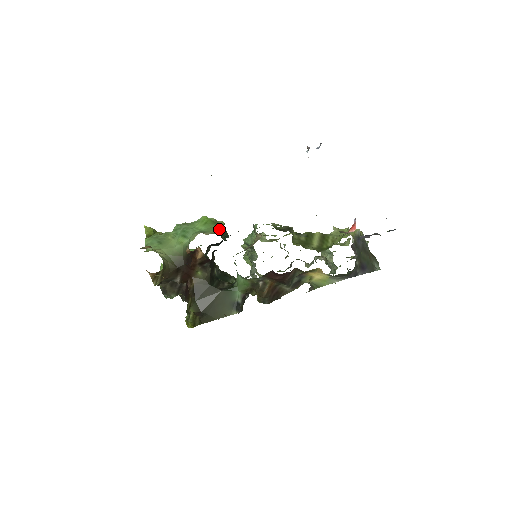
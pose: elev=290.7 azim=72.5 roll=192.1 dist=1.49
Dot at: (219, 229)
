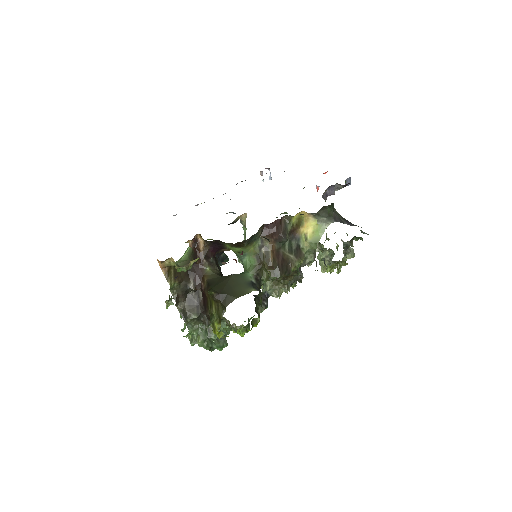
Dot at: occluded
